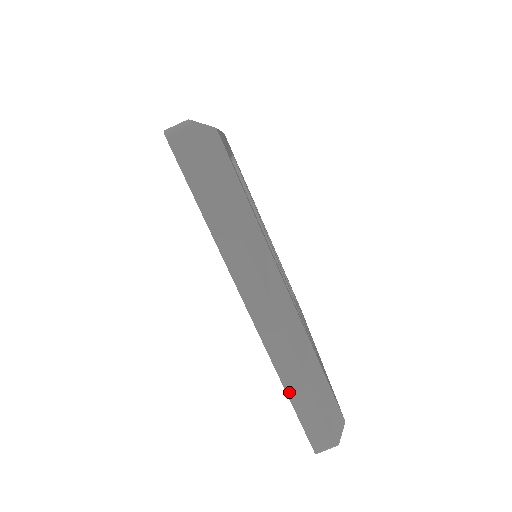
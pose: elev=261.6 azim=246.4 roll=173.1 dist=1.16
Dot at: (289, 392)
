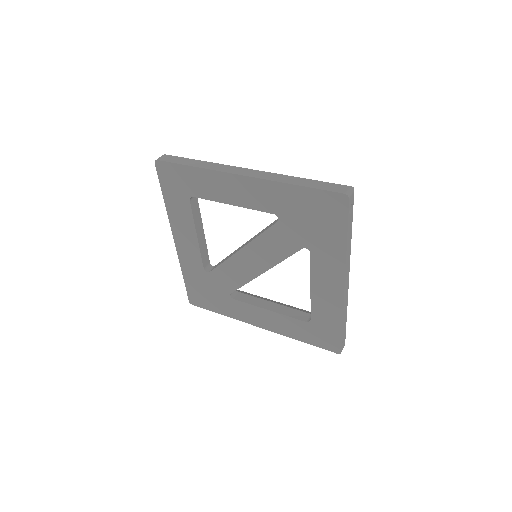
Dot at: (297, 184)
